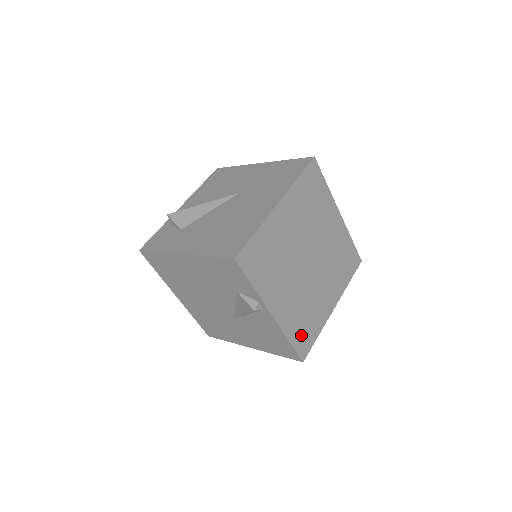
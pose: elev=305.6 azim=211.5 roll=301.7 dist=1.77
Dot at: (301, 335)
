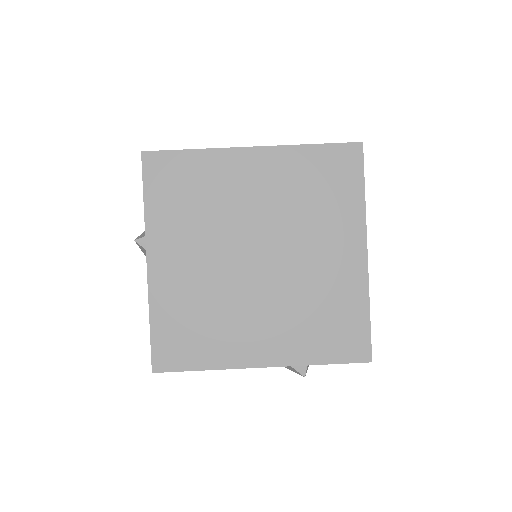
Dot at: (175, 335)
